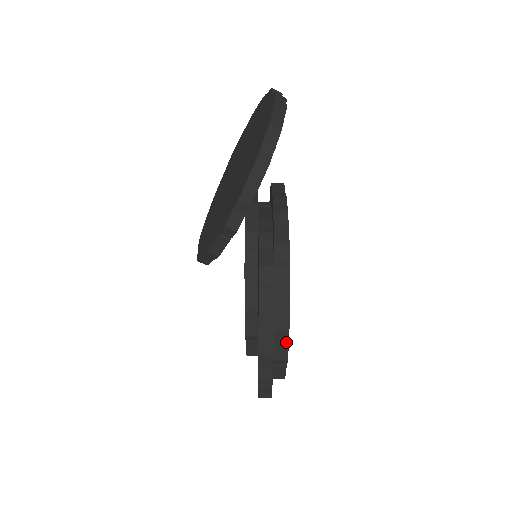
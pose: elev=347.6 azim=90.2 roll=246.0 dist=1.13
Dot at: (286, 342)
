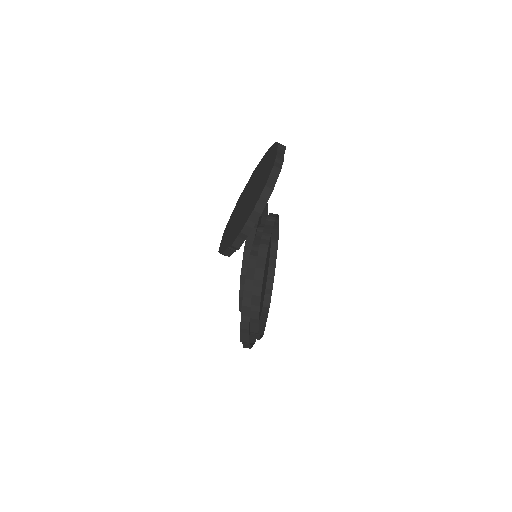
Dot at: (257, 324)
